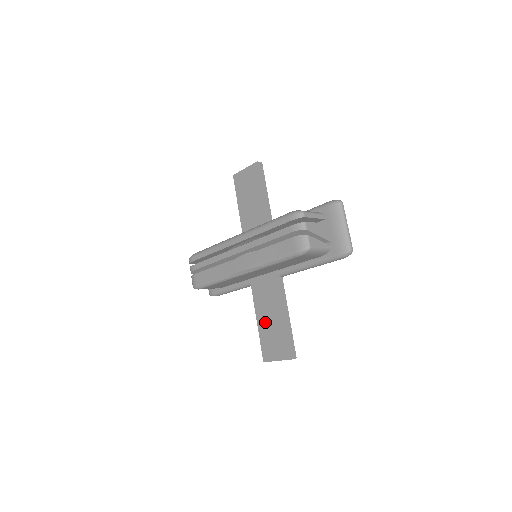
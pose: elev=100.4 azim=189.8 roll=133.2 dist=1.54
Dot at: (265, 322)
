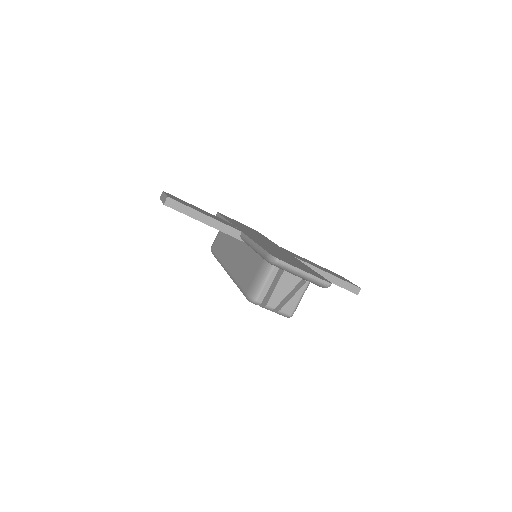
Dot at: occluded
